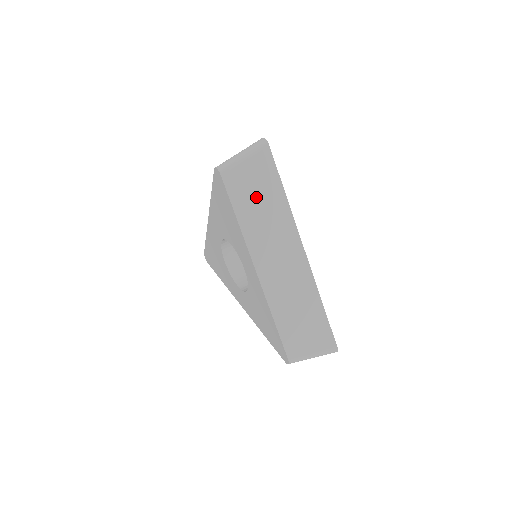
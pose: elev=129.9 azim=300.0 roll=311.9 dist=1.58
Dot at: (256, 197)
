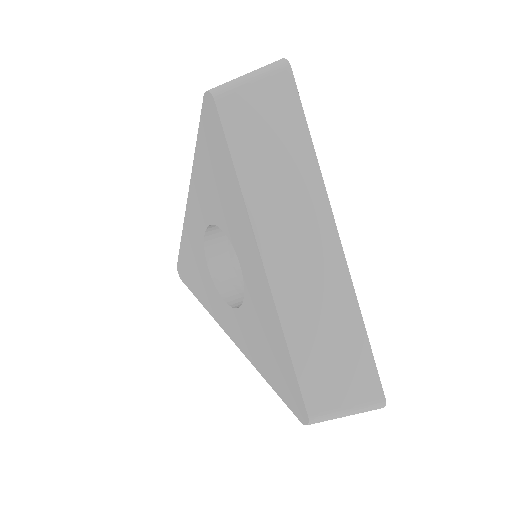
Dot at: (268, 142)
